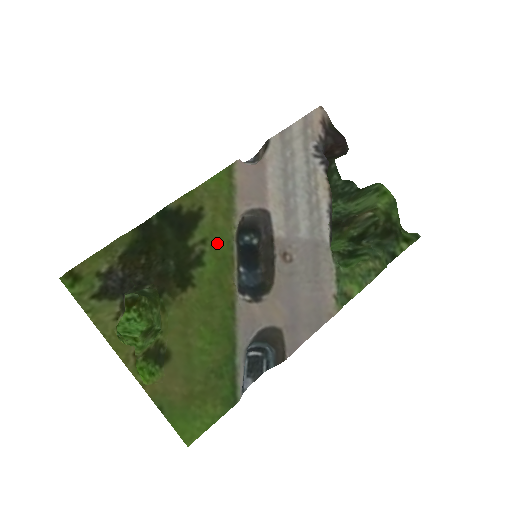
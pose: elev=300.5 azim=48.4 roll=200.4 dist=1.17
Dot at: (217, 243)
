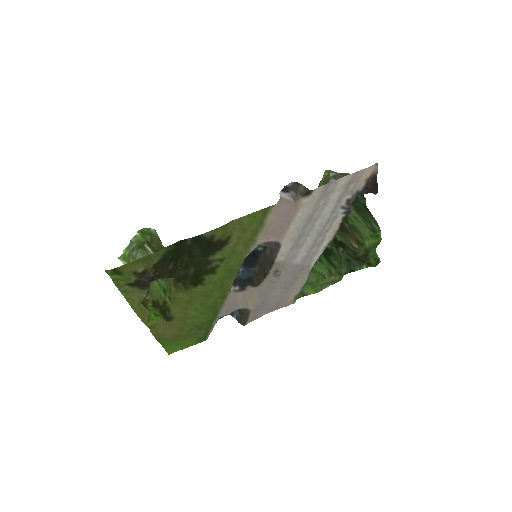
Dot at: (231, 262)
